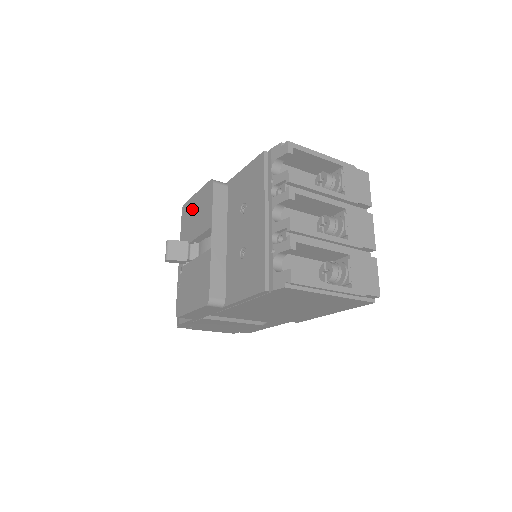
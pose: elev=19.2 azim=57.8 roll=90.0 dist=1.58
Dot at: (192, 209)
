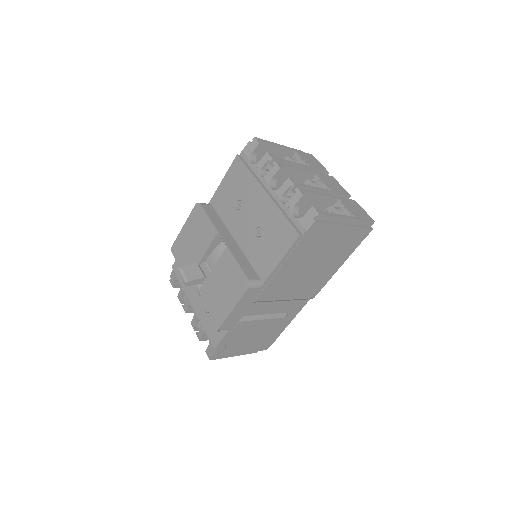
Dot at: (185, 241)
